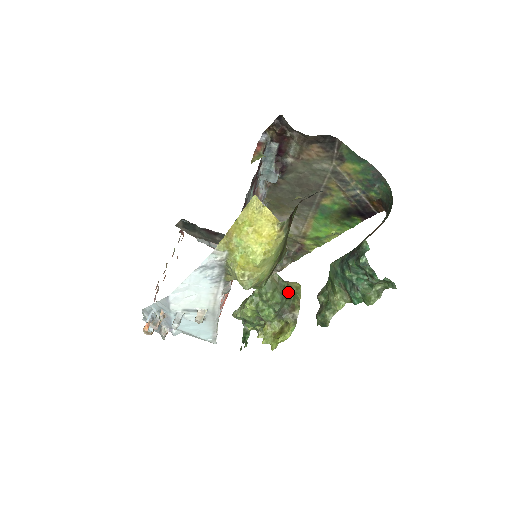
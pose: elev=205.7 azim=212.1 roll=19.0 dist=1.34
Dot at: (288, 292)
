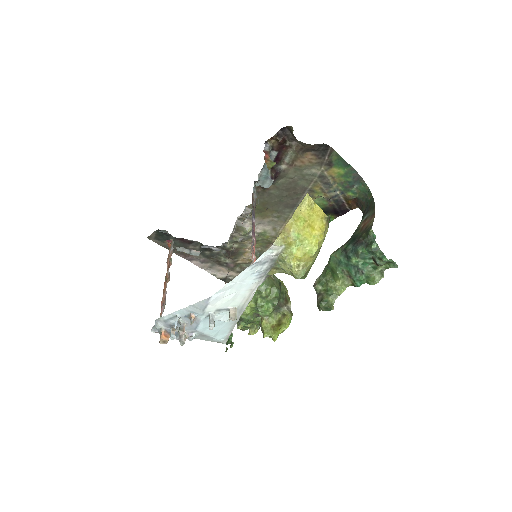
Dot at: (281, 287)
